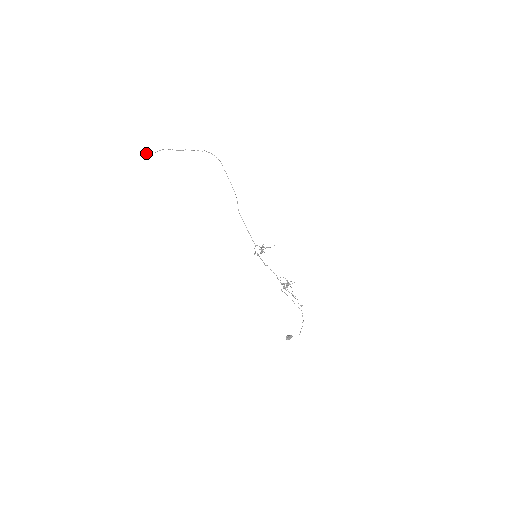
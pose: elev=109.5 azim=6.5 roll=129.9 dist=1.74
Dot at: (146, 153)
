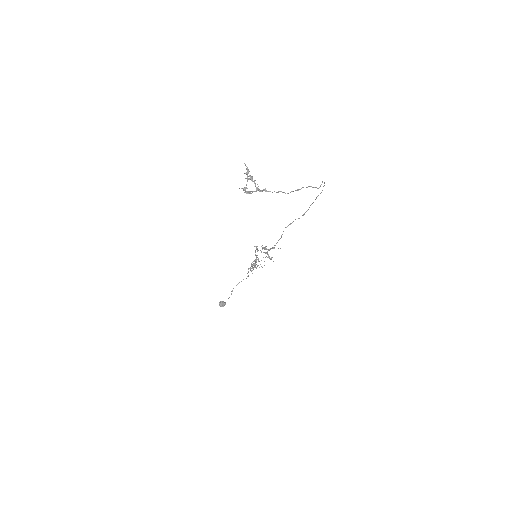
Dot at: occluded
